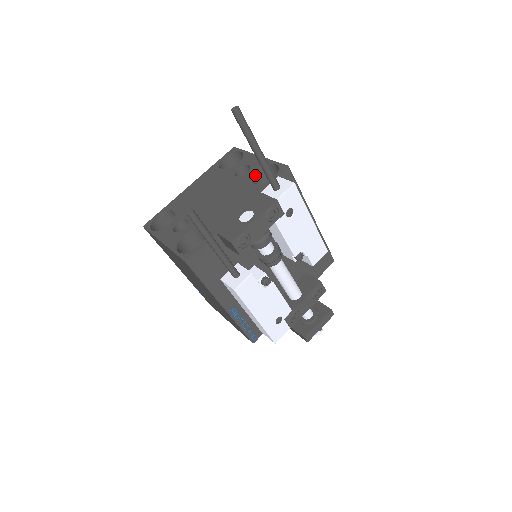
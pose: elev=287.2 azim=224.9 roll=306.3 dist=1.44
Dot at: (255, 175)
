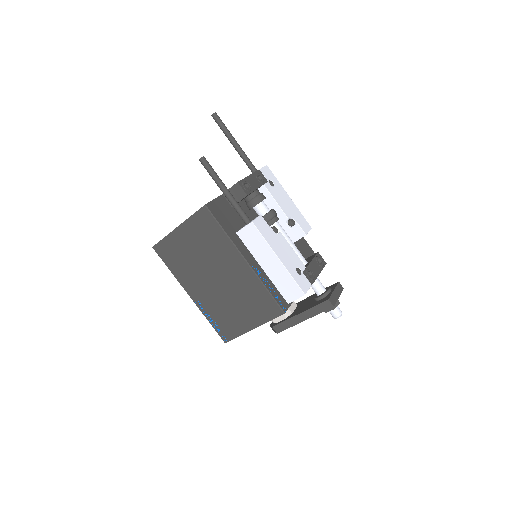
Dot at: occluded
